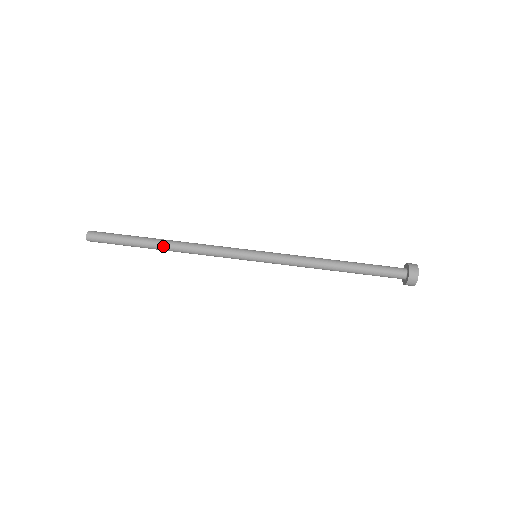
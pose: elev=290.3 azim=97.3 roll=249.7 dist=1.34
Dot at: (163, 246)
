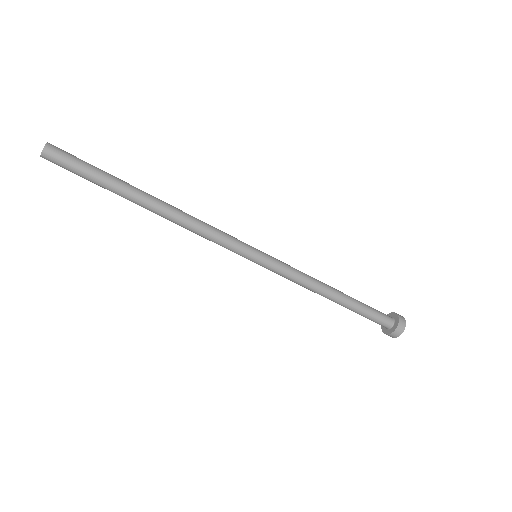
Dot at: (148, 209)
